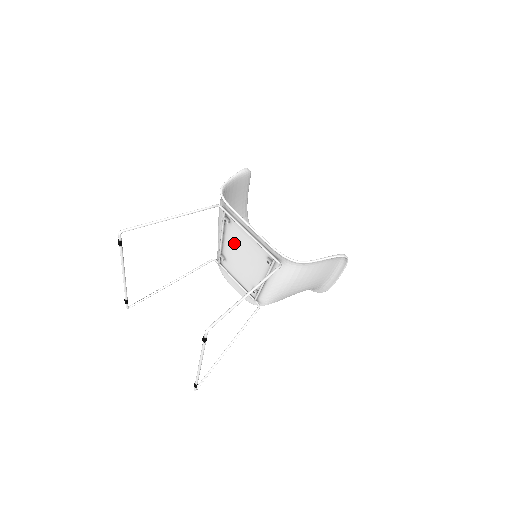
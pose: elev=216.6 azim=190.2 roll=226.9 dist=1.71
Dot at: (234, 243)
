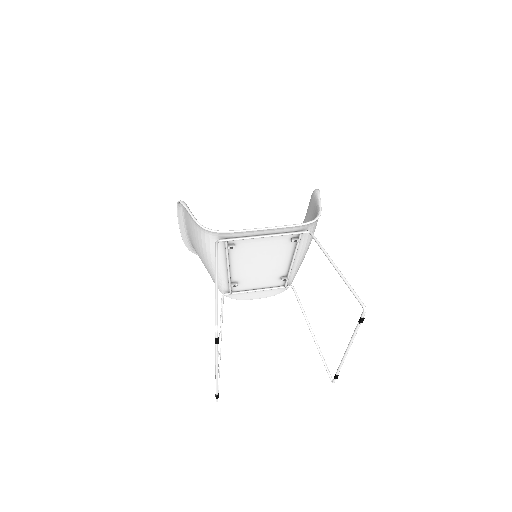
Dot at: (245, 260)
